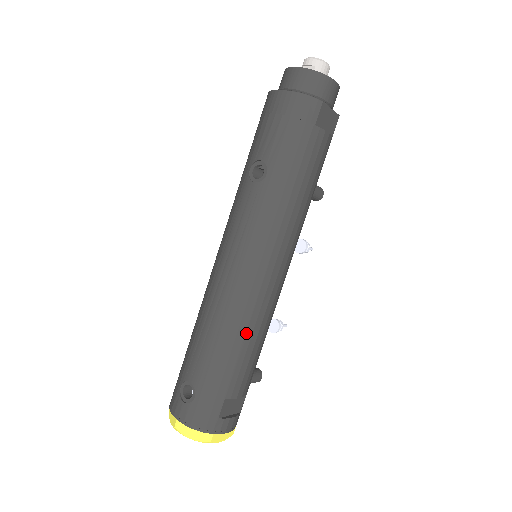
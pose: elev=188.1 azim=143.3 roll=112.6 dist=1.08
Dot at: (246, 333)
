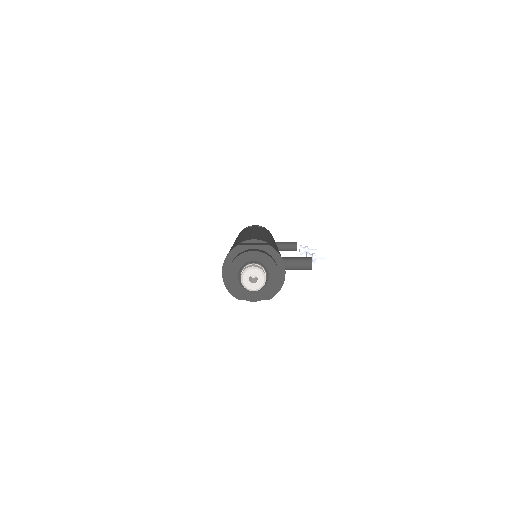
Dot at: occluded
